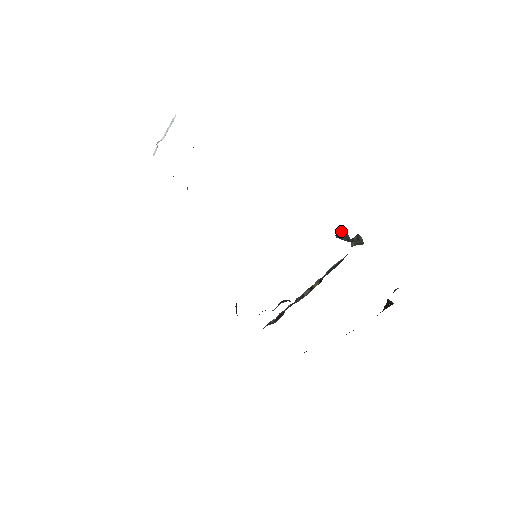
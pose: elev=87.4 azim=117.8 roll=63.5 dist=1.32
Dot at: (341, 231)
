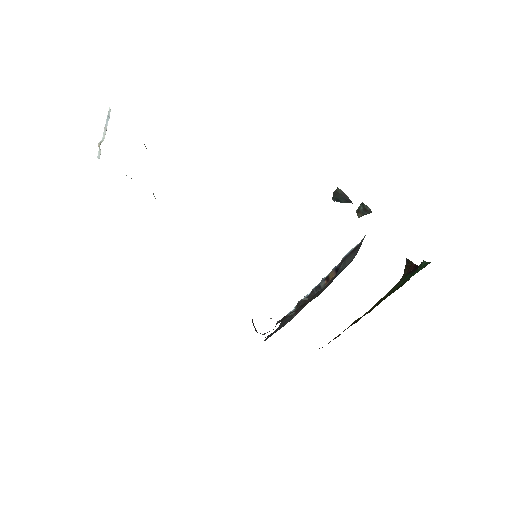
Dot at: (338, 193)
